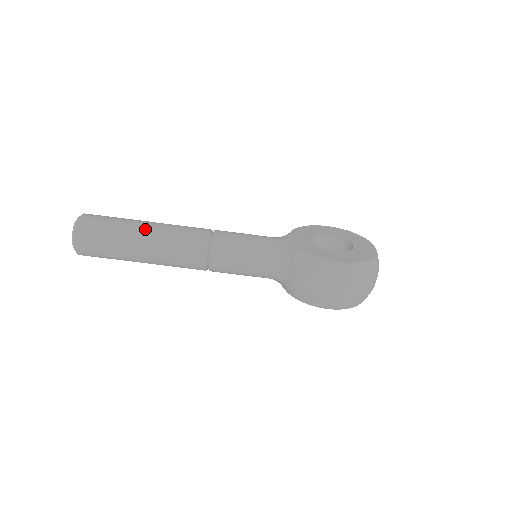
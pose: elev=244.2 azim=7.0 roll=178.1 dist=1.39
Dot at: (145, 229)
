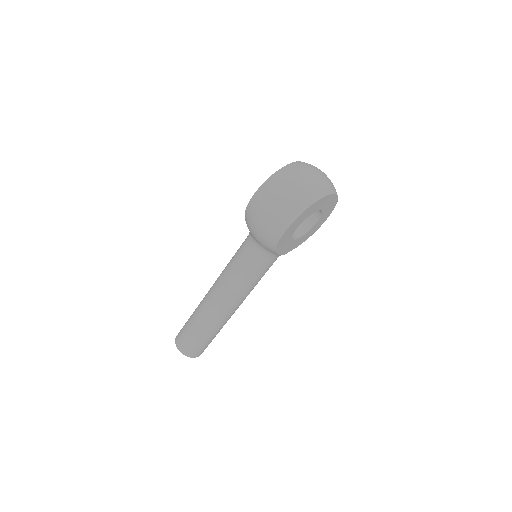
Dot at: (198, 306)
